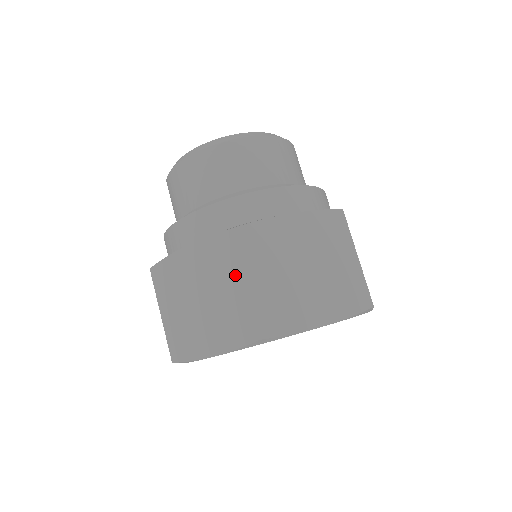
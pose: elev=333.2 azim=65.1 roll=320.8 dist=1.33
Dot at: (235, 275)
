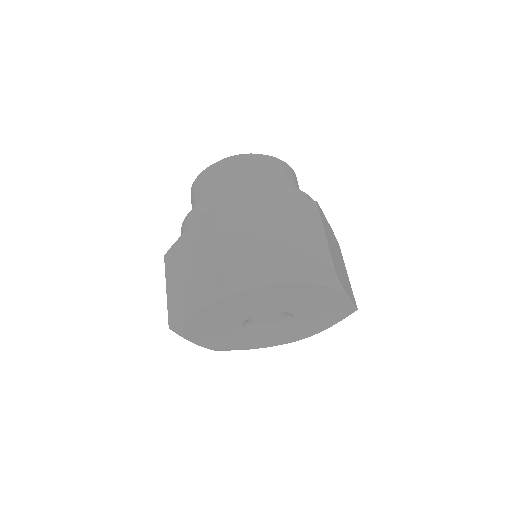
Dot at: (318, 230)
